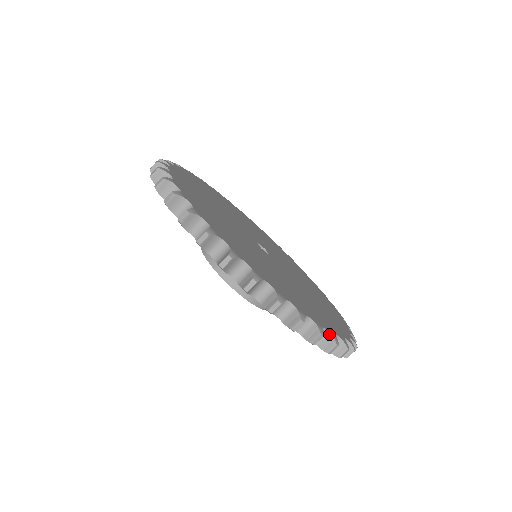
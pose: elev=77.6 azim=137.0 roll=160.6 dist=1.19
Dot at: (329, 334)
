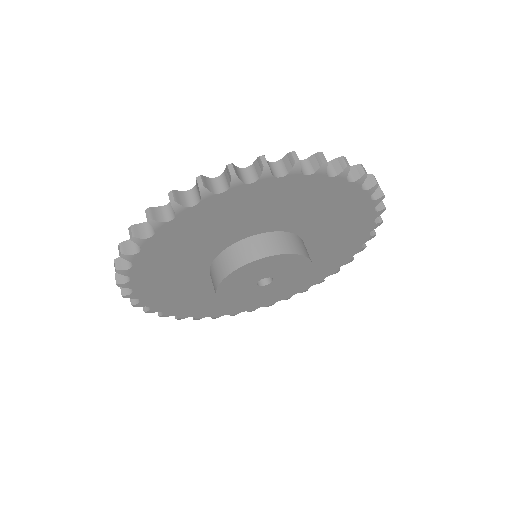
Dot at: (282, 160)
